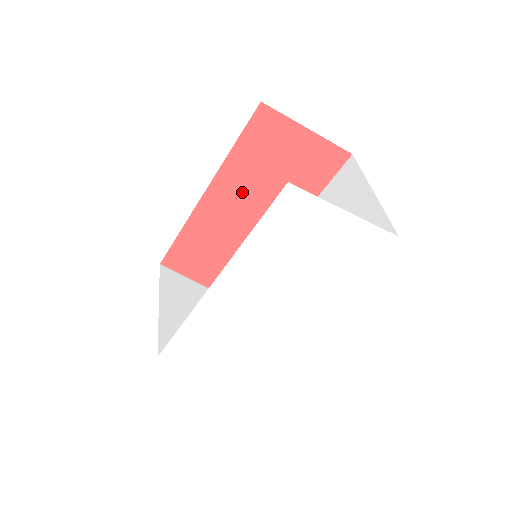
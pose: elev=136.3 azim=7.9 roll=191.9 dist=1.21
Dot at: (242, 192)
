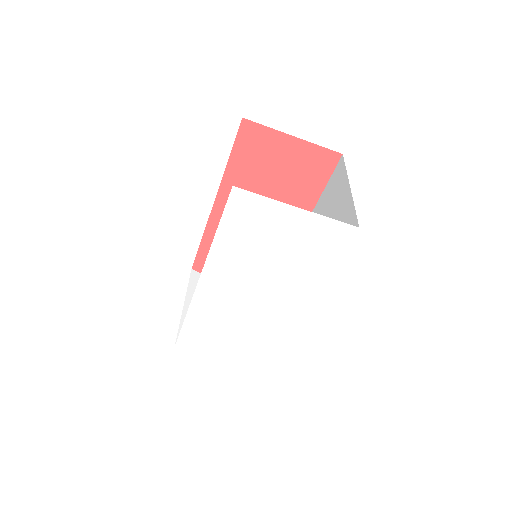
Dot at: occluded
